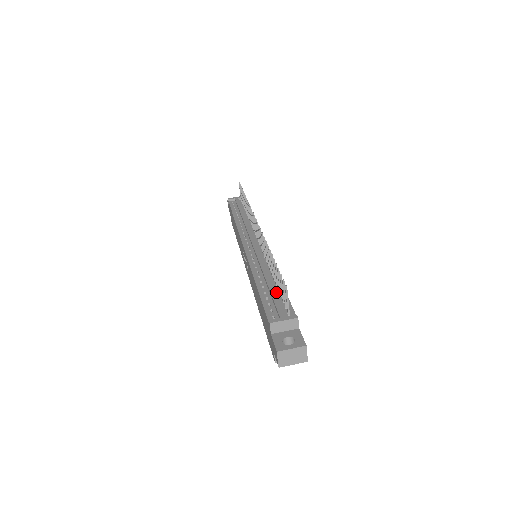
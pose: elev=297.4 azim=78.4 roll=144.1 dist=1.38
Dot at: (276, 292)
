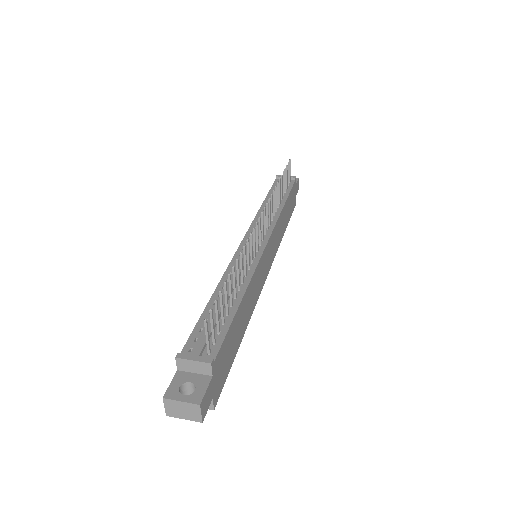
Dot at: occluded
